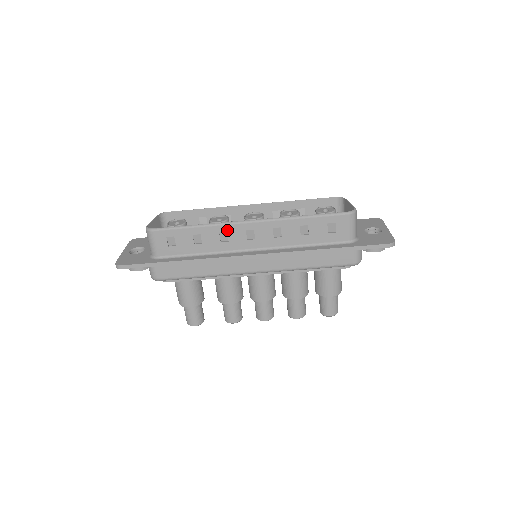
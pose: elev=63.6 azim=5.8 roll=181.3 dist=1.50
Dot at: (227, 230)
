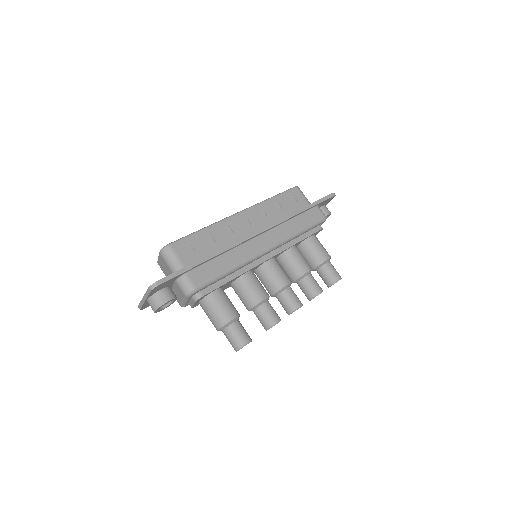
Dot at: (228, 224)
